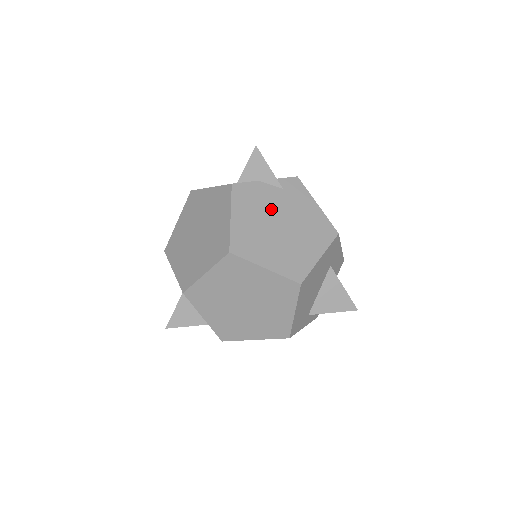
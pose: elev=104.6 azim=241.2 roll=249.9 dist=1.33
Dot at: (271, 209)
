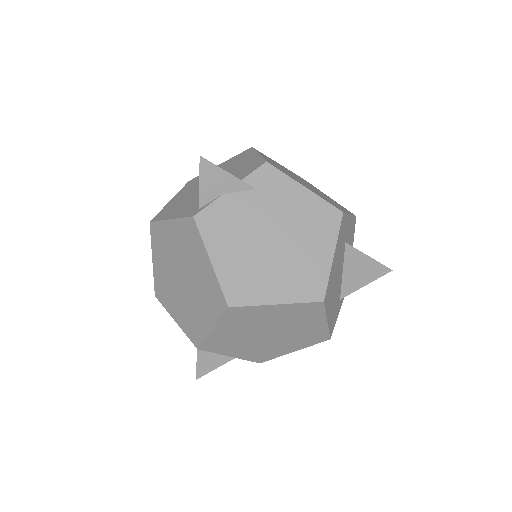
Dot at: (253, 224)
